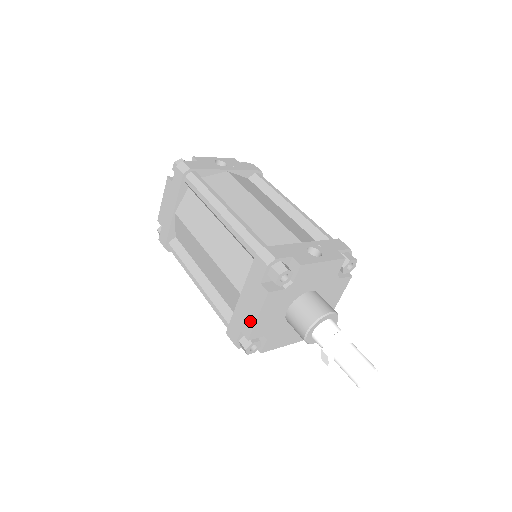
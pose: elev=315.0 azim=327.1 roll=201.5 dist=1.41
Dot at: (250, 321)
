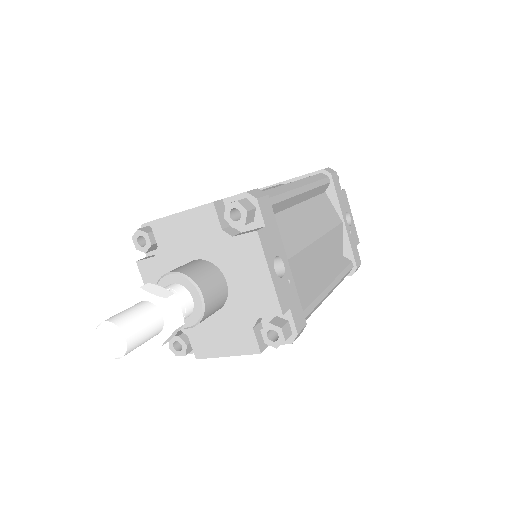
Dot at: occluded
